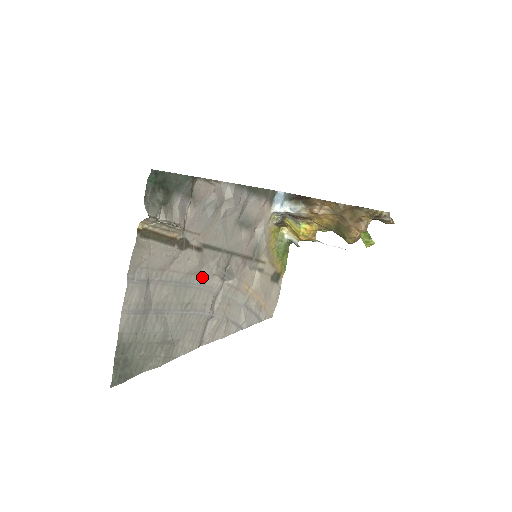
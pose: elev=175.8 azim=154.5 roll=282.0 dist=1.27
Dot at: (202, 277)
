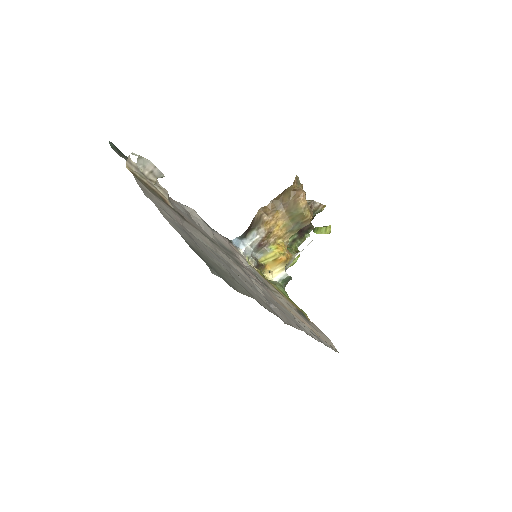
Dot at: (223, 258)
